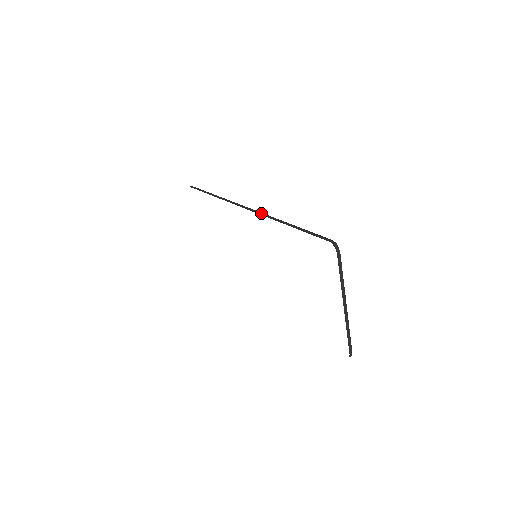
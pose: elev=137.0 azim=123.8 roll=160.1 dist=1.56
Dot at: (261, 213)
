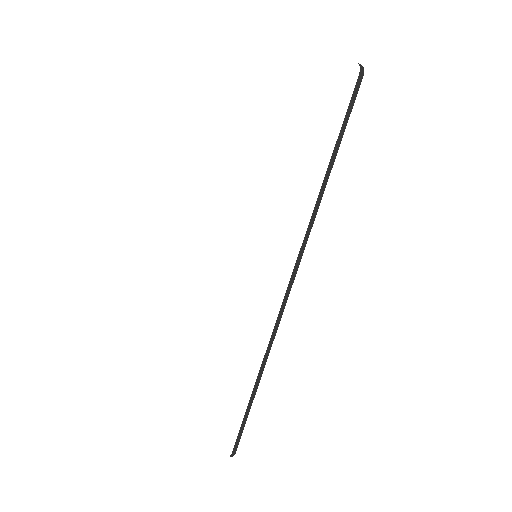
Dot at: occluded
